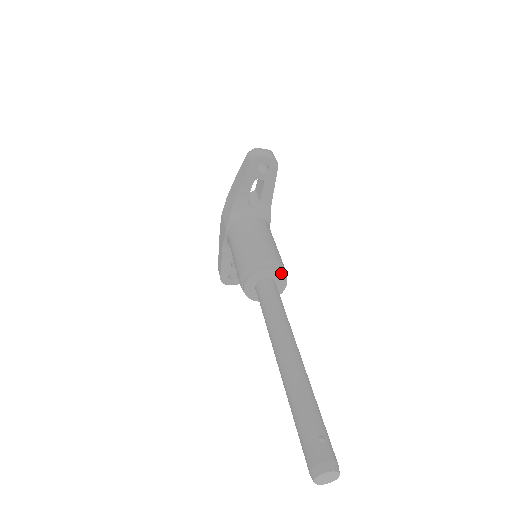
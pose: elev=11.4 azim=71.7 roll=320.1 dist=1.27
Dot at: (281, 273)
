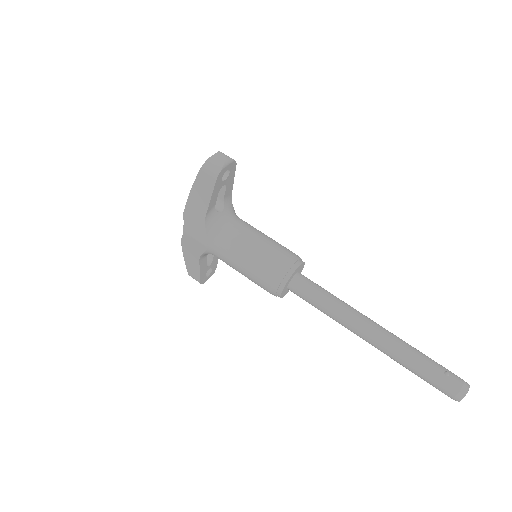
Dot at: (302, 263)
